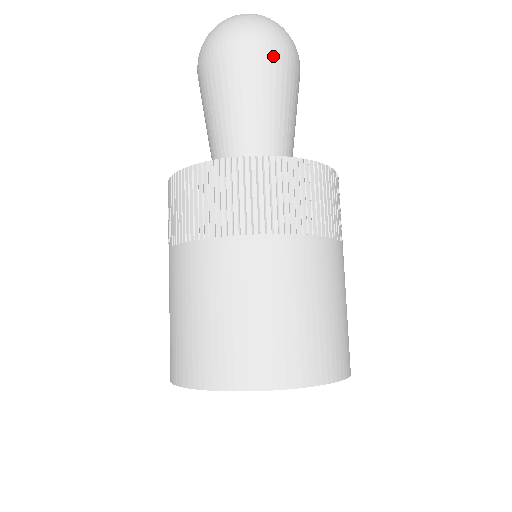
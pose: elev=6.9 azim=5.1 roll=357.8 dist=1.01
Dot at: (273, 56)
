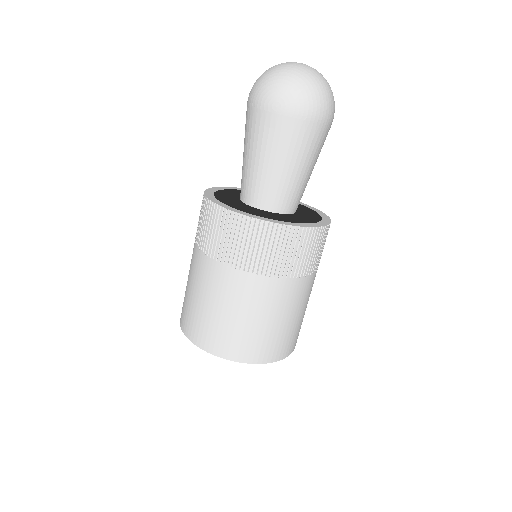
Dot at: (299, 123)
